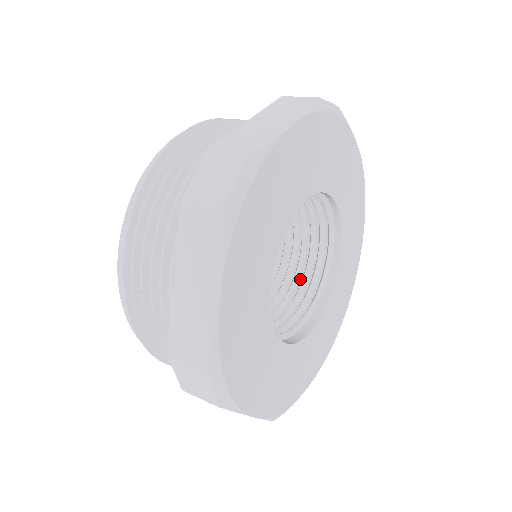
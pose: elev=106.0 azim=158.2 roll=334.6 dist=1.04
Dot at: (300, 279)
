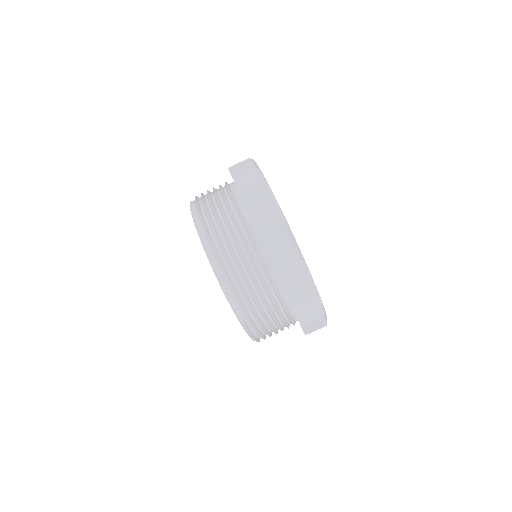
Dot at: occluded
